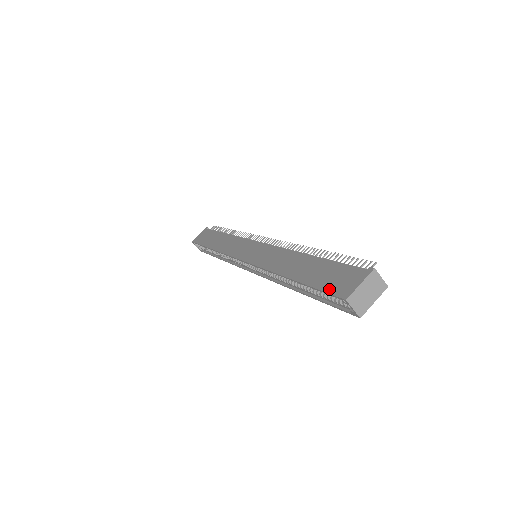
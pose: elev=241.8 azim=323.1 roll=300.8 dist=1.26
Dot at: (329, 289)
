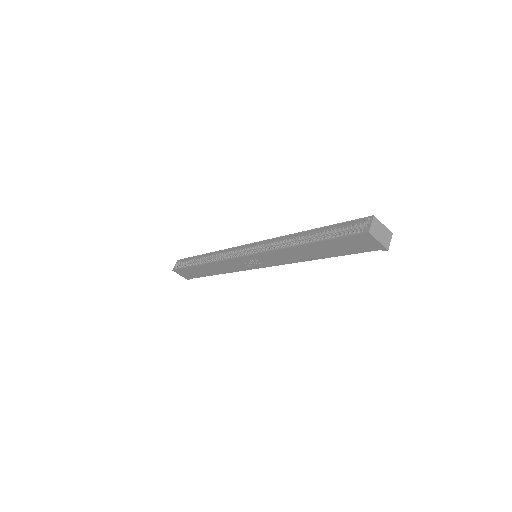
Dot at: (355, 221)
